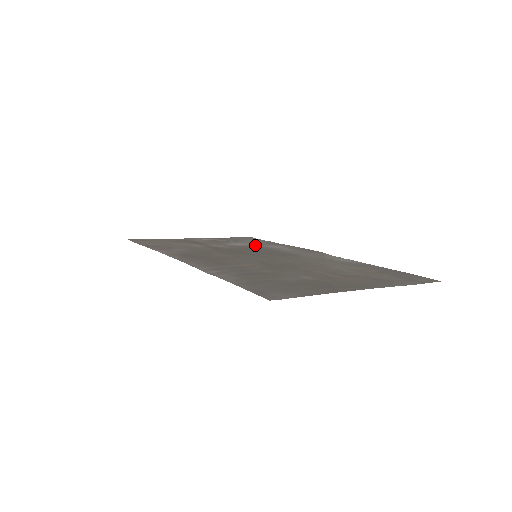
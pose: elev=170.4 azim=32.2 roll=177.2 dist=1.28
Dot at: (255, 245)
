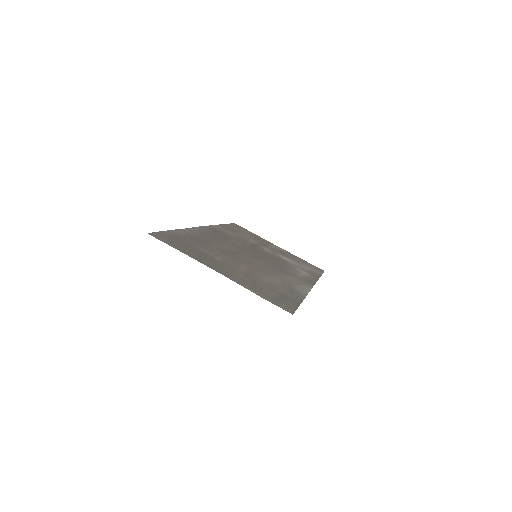
Dot at: (294, 265)
